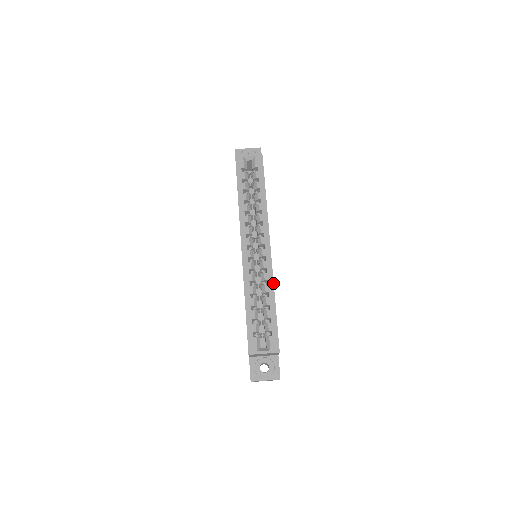
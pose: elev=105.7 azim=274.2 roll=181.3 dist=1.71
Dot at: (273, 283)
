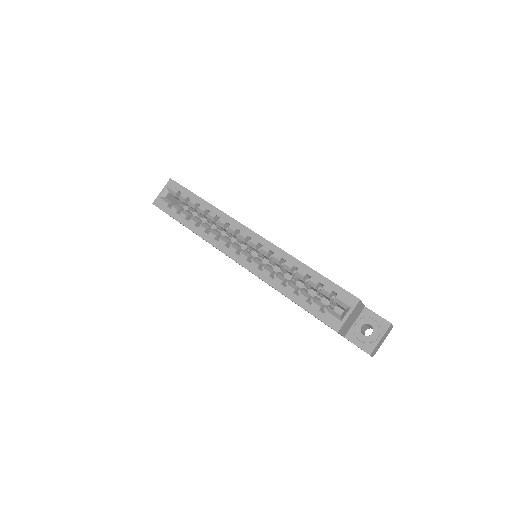
Dot at: (288, 255)
